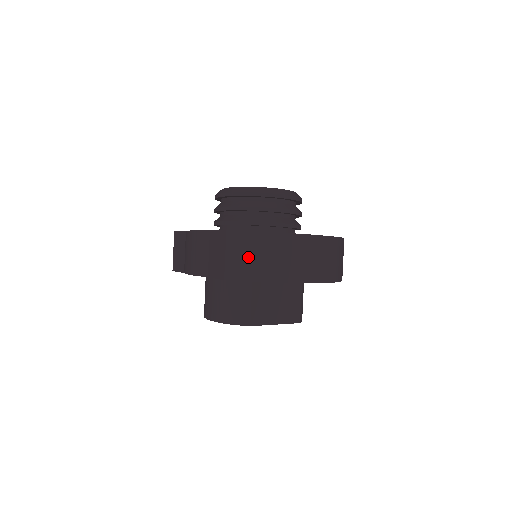
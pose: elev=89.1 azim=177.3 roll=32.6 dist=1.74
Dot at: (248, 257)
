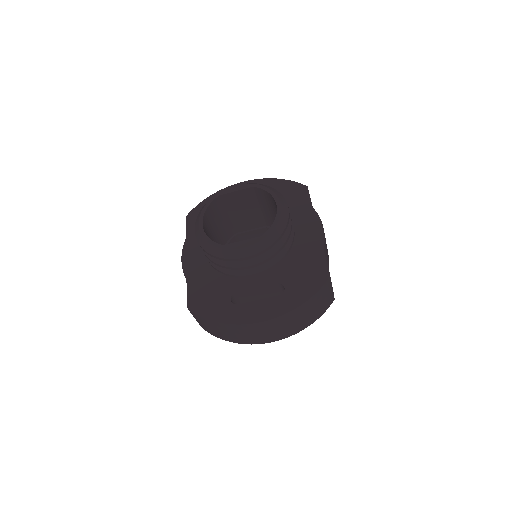
Dot at: (209, 328)
